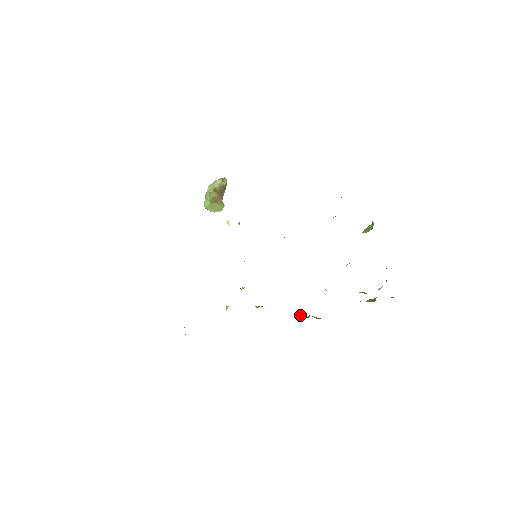
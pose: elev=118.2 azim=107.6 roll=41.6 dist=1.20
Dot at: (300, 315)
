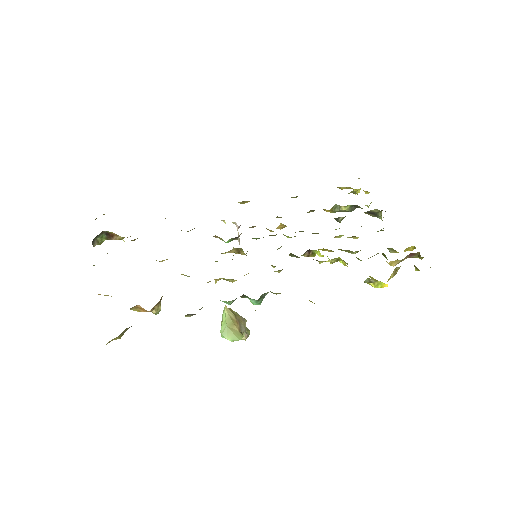
Dot at: occluded
